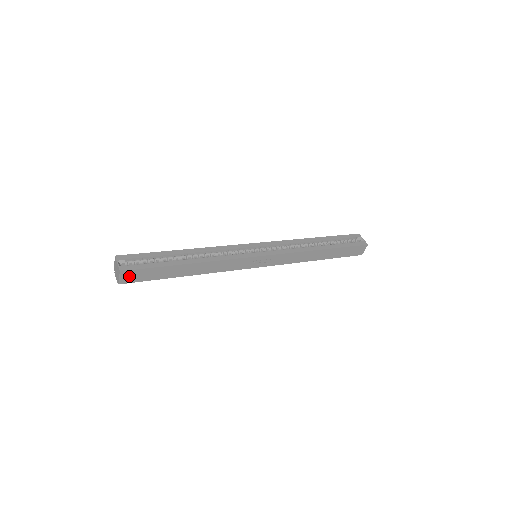
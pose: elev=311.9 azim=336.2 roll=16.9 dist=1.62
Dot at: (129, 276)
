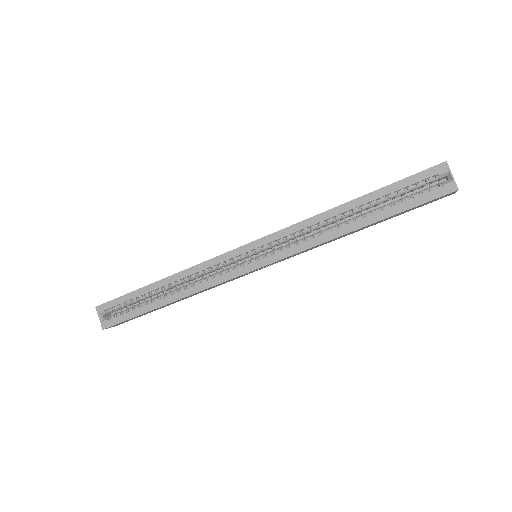
Dot at: (117, 324)
